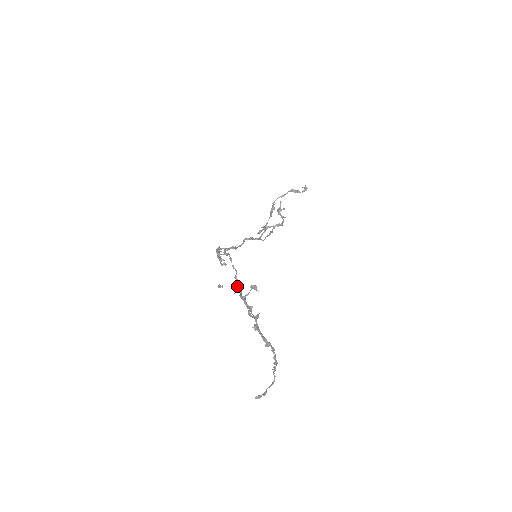
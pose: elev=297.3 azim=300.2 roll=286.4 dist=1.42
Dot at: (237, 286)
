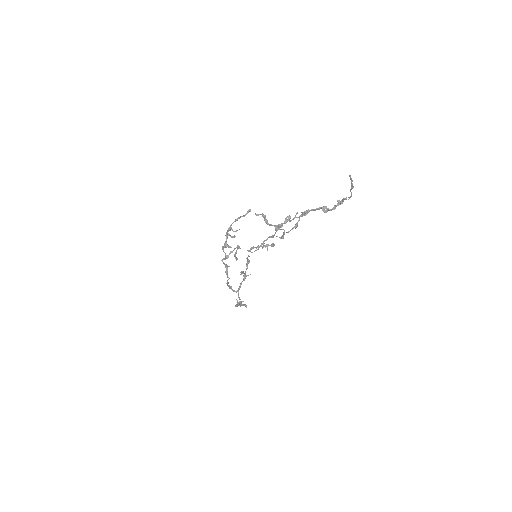
Dot at: (266, 220)
